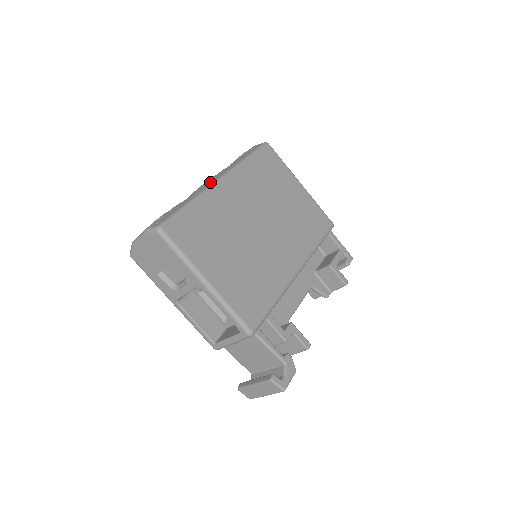
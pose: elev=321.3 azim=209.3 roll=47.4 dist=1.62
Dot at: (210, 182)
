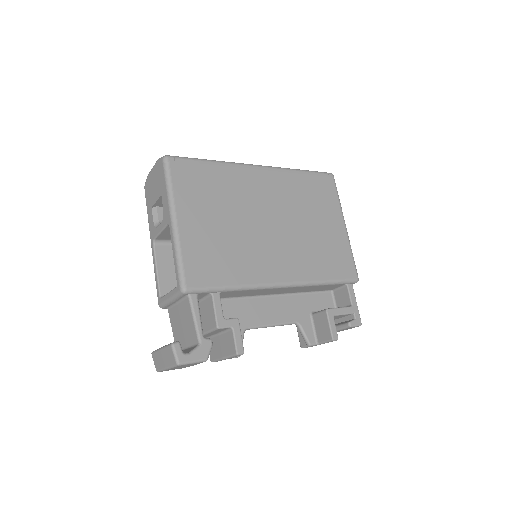
Dot at: occluded
